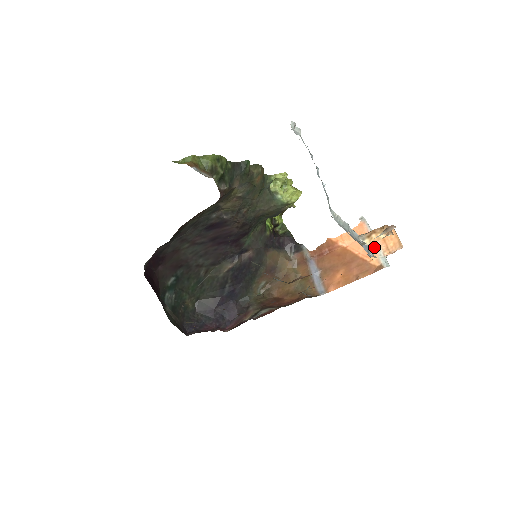
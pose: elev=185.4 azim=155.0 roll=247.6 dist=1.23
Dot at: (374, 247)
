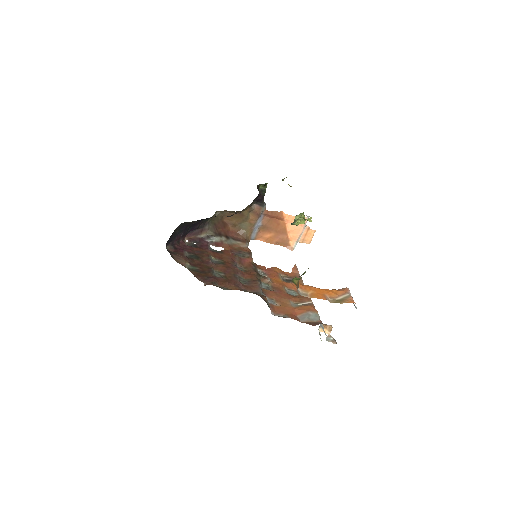
Dot at: (299, 236)
